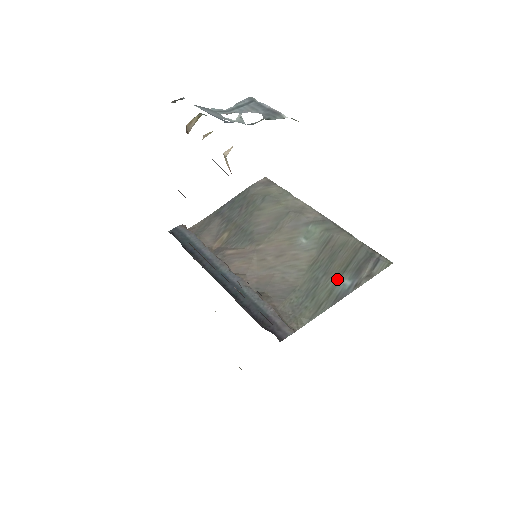
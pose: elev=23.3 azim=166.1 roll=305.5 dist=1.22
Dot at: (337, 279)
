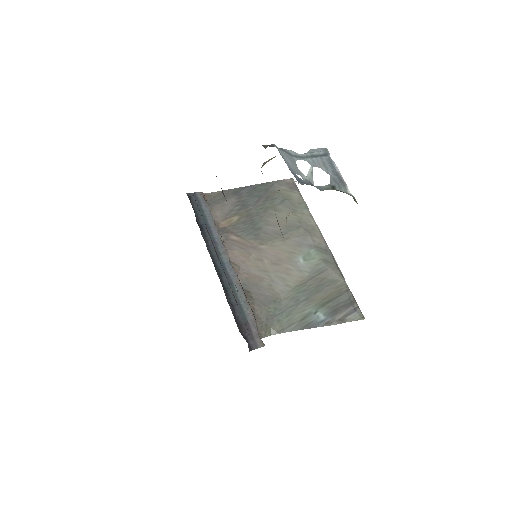
Dot at: (314, 309)
